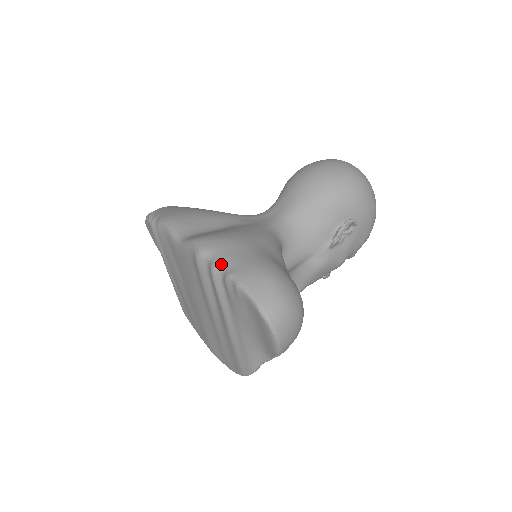
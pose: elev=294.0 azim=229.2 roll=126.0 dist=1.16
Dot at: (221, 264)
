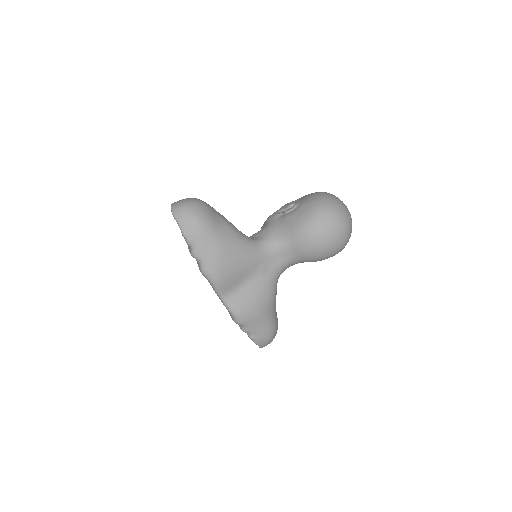
Dot at: (249, 332)
